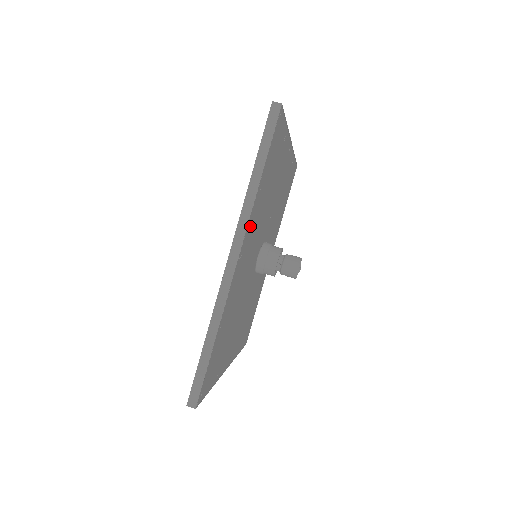
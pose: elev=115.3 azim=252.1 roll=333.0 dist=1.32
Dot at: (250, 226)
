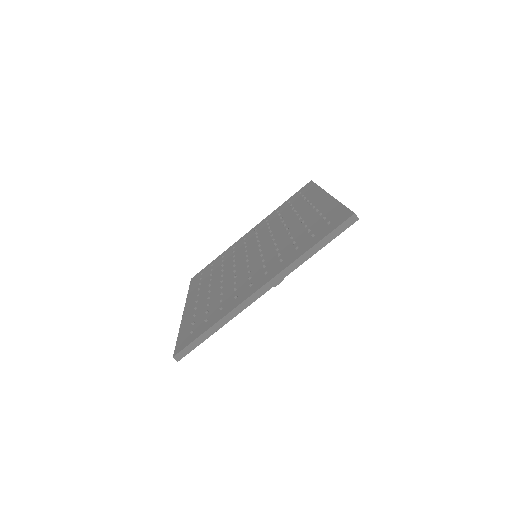
Dot at: occluded
